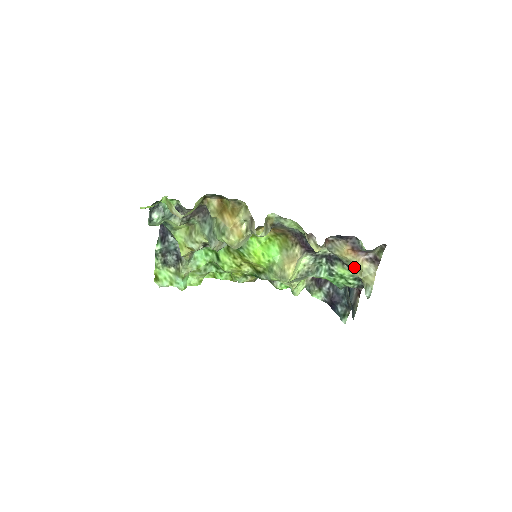
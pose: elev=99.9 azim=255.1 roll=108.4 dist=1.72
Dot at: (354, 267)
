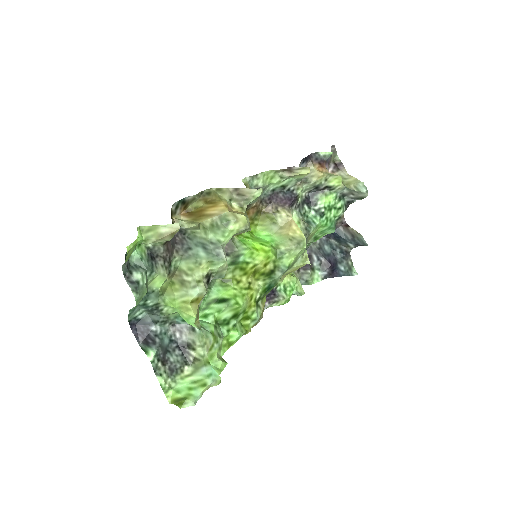
Dot at: (336, 177)
